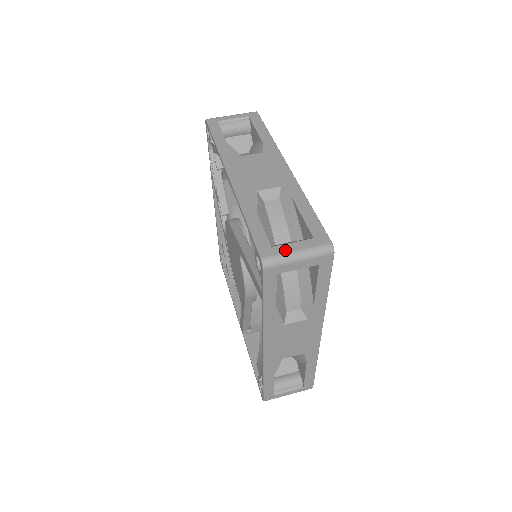
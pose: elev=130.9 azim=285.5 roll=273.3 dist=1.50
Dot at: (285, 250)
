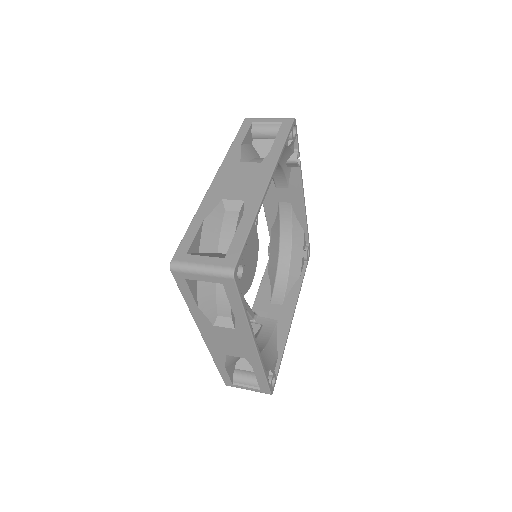
Dot at: (193, 261)
